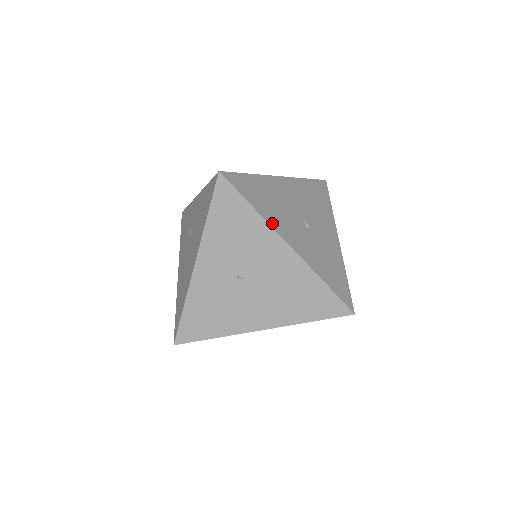
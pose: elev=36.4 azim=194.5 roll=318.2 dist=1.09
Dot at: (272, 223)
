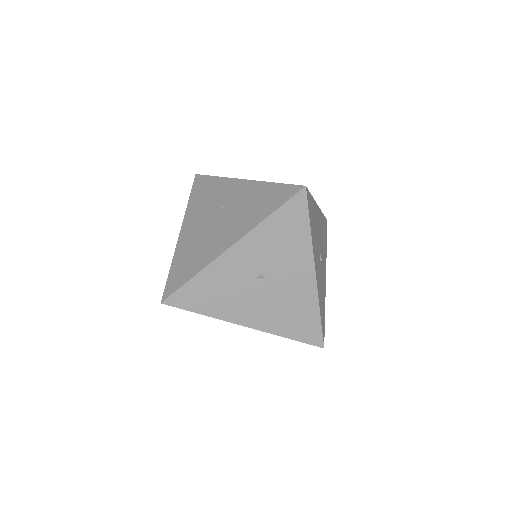
Dot at: (314, 249)
